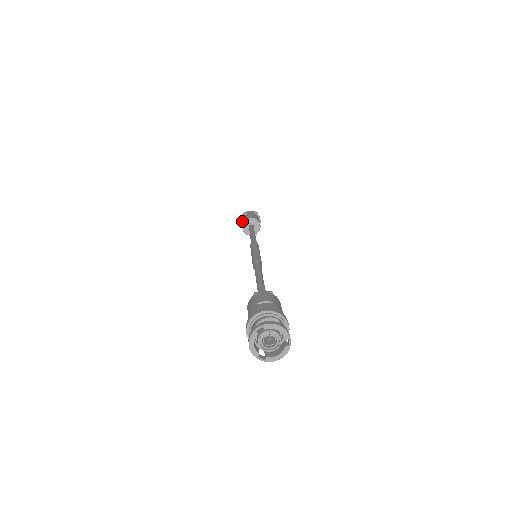
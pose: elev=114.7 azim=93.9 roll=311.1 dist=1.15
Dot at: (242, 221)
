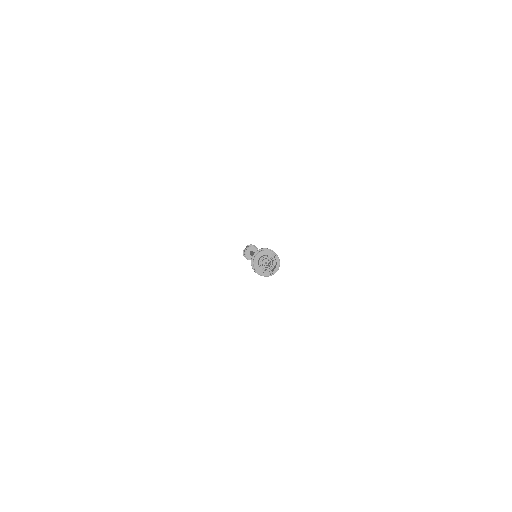
Dot at: occluded
